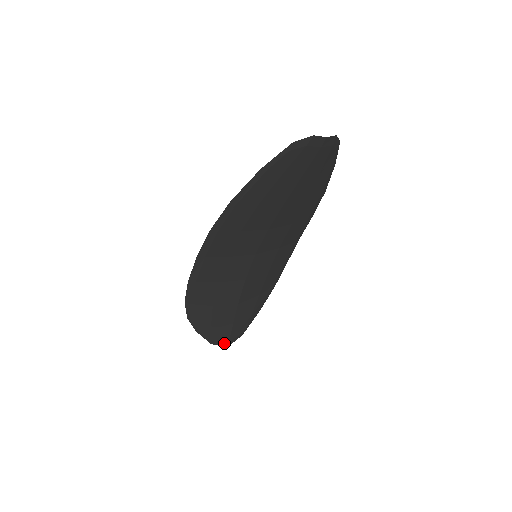
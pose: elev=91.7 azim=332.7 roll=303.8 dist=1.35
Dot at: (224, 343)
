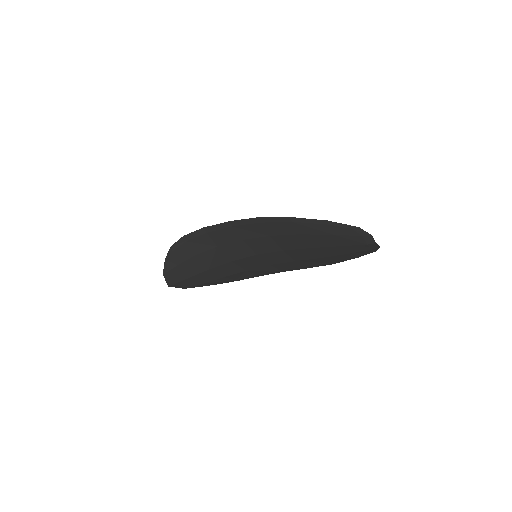
Dot at: (170, 282)
